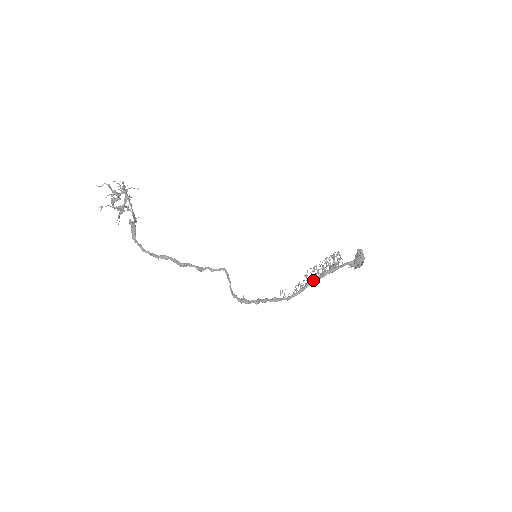
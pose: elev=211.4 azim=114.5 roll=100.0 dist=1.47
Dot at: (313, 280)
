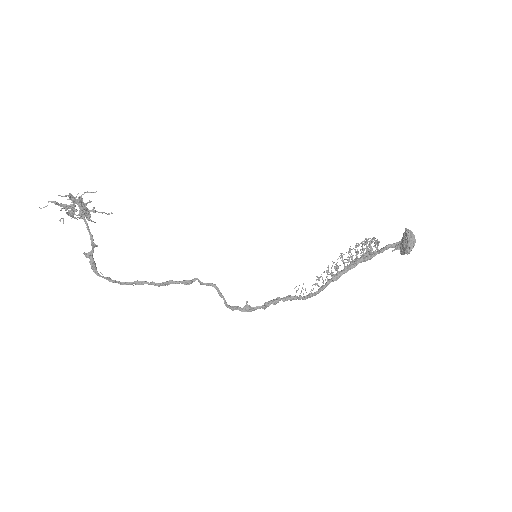
Dot at: (338, 274)
